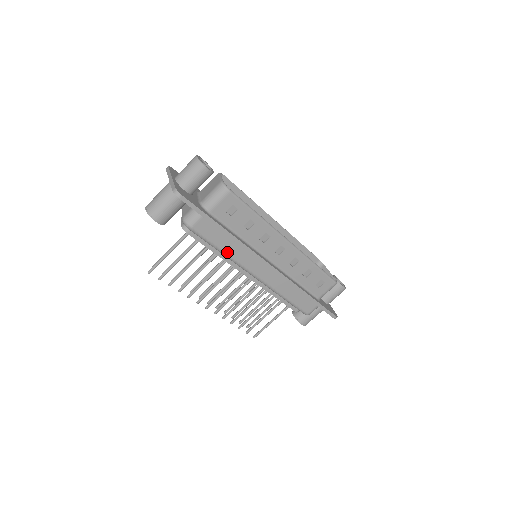
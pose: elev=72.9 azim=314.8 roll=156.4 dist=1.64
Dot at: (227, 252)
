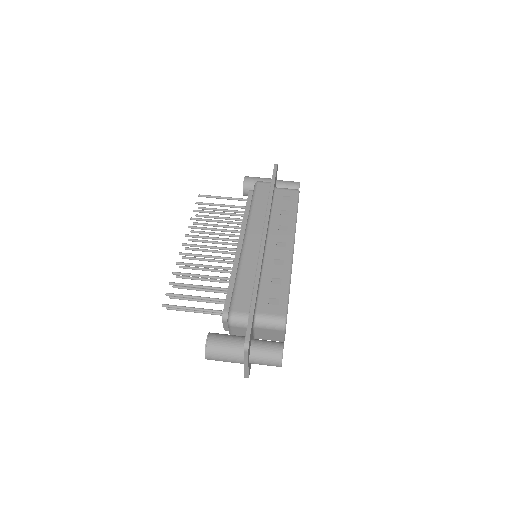
Dot at: (254, 209)
